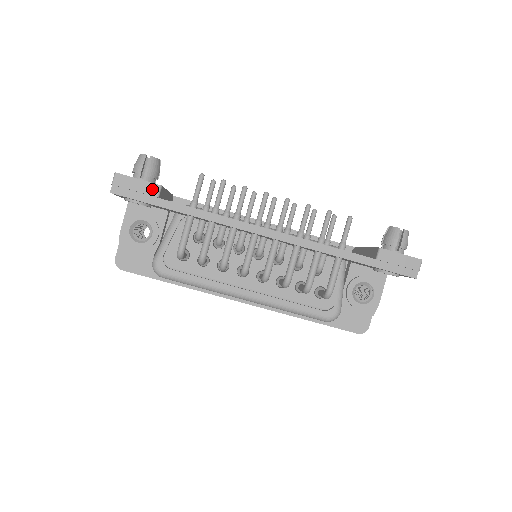
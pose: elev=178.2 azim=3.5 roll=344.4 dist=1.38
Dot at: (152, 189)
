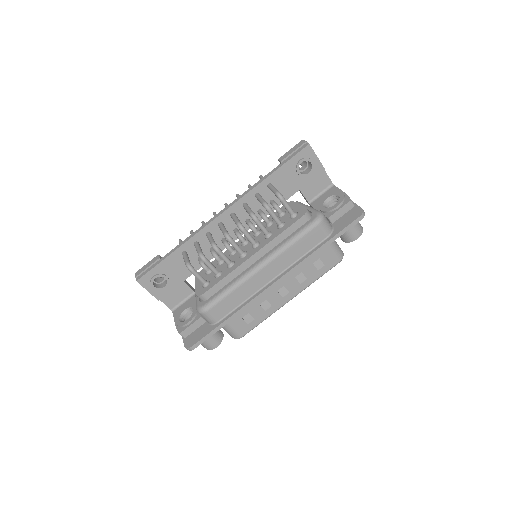
Dot at: (155, 259)
